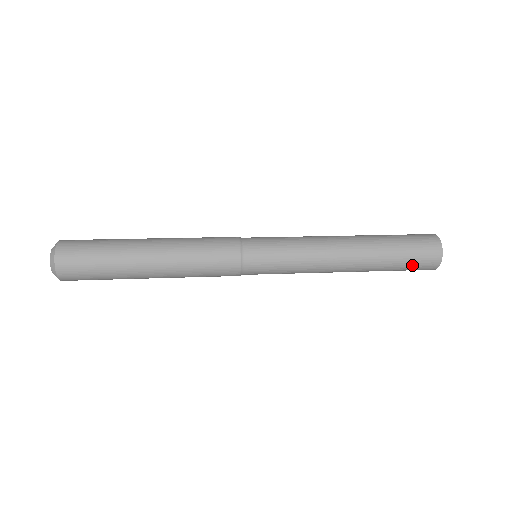
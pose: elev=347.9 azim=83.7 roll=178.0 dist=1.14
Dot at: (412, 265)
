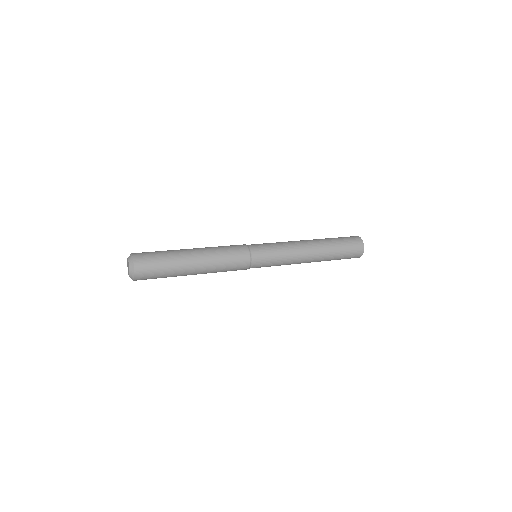
Dot at: occluded
